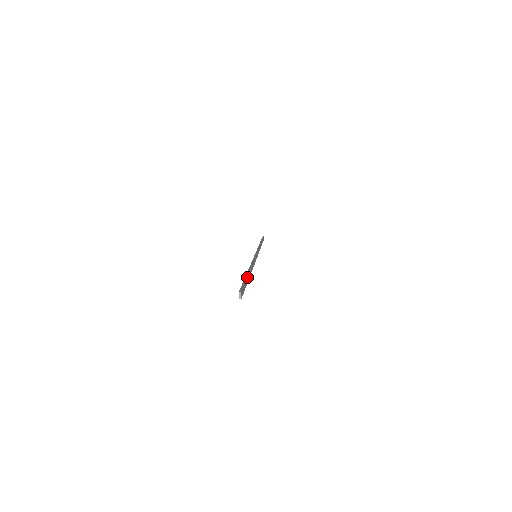
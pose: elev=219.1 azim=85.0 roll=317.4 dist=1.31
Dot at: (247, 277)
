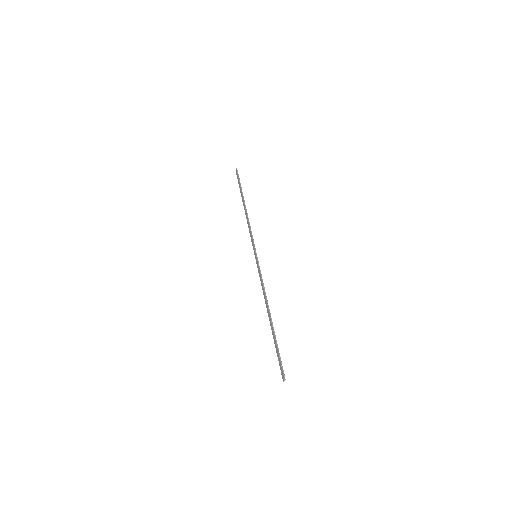
Dot at: (275, 336)
